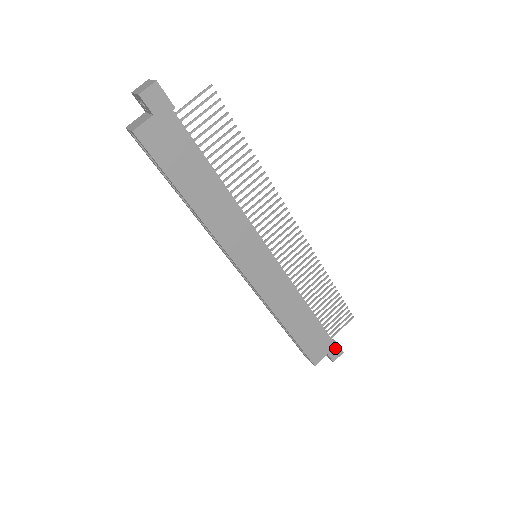
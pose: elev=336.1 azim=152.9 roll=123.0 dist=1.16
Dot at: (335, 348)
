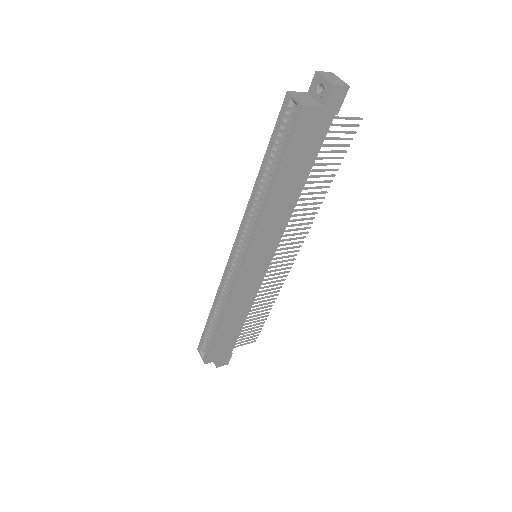
Dot at: (228, 358)
